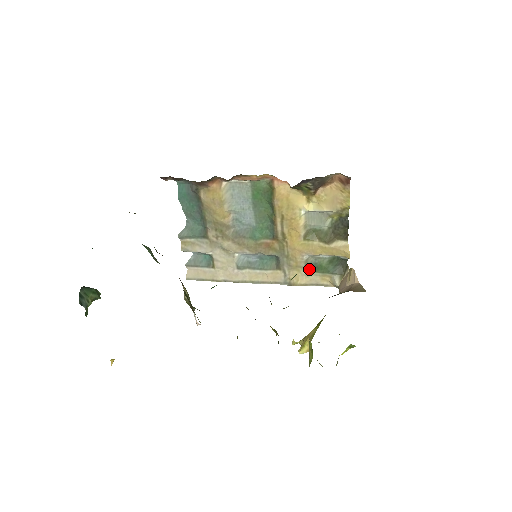
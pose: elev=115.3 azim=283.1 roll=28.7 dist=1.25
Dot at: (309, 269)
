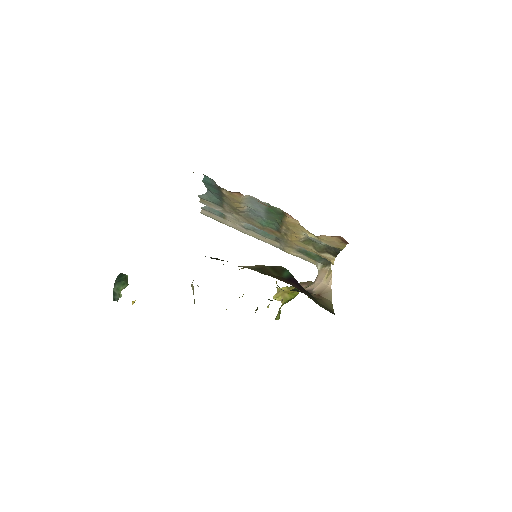
Dot at: (300, 252)
